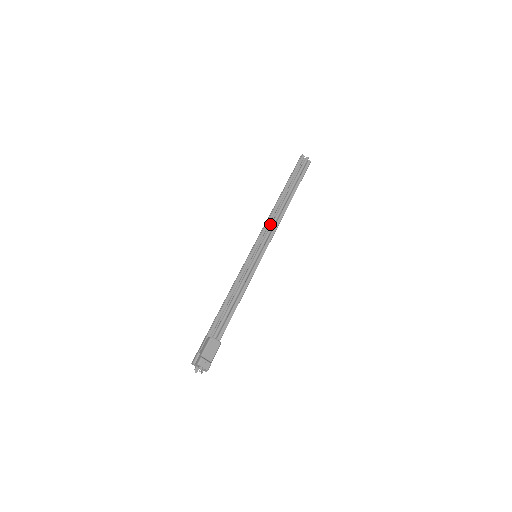
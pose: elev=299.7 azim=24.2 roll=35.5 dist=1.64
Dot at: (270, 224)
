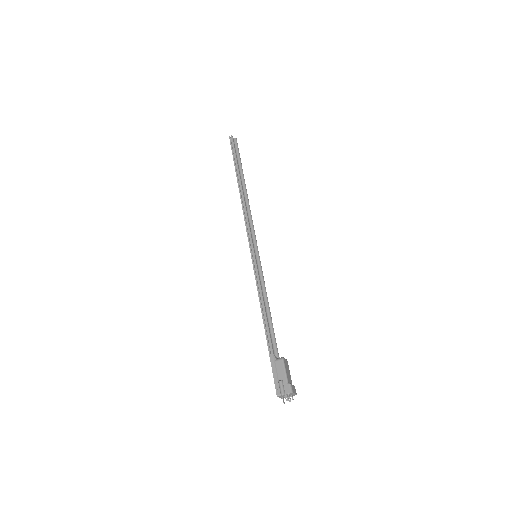
Dot at: (246, 218)
